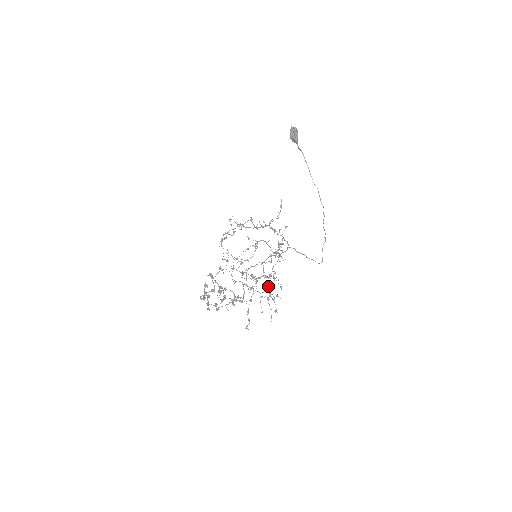
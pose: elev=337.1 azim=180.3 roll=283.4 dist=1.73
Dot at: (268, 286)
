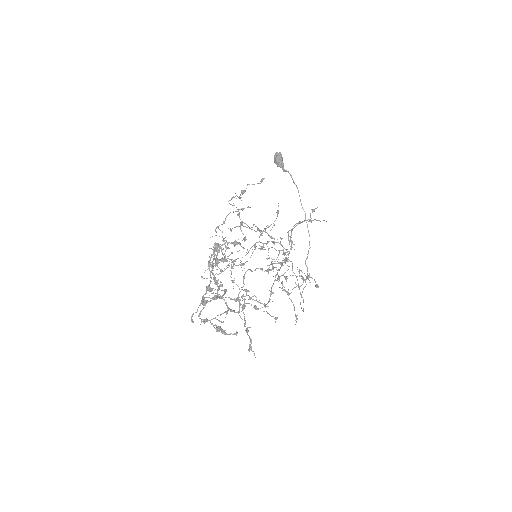
Dot at: (269, 300)
